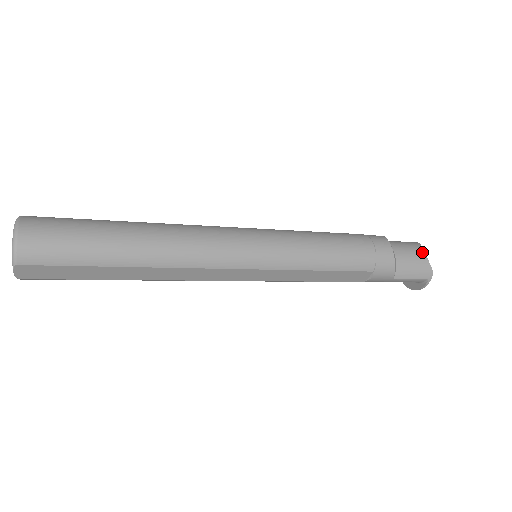
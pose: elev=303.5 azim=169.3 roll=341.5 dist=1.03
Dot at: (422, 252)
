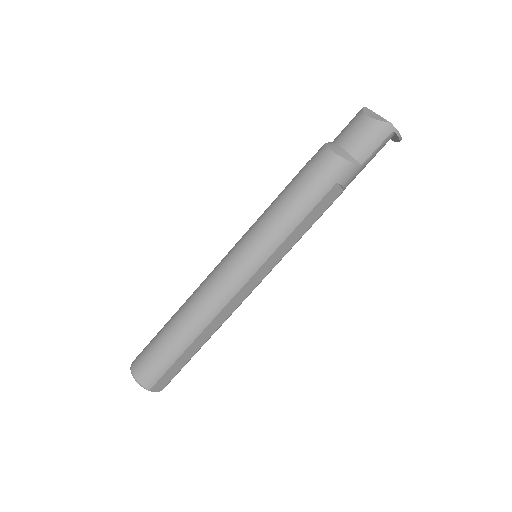
Dot at: (366, 119)
